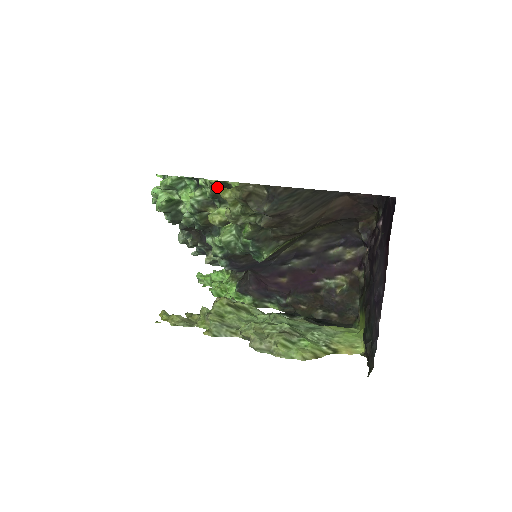
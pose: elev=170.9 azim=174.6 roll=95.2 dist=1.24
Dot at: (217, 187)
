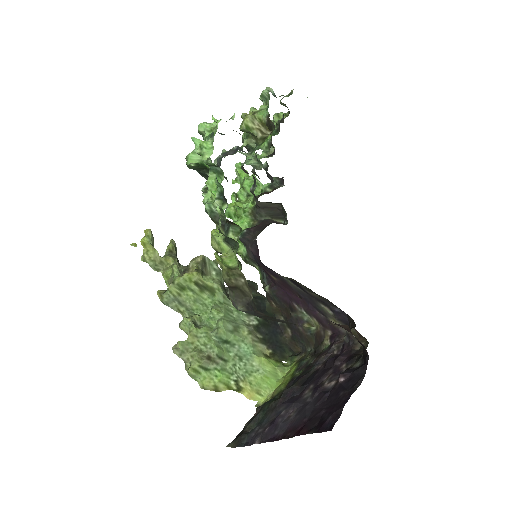
Dot at: occluded
